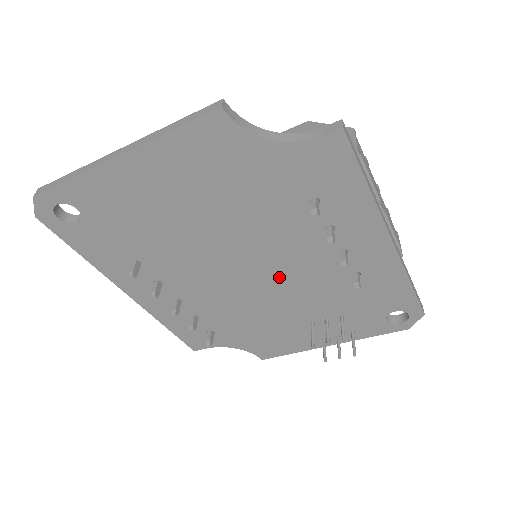
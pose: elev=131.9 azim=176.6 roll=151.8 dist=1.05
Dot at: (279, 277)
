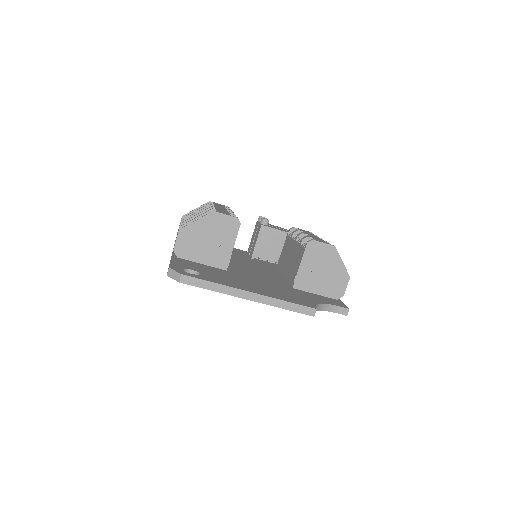
Dot at: occluded
